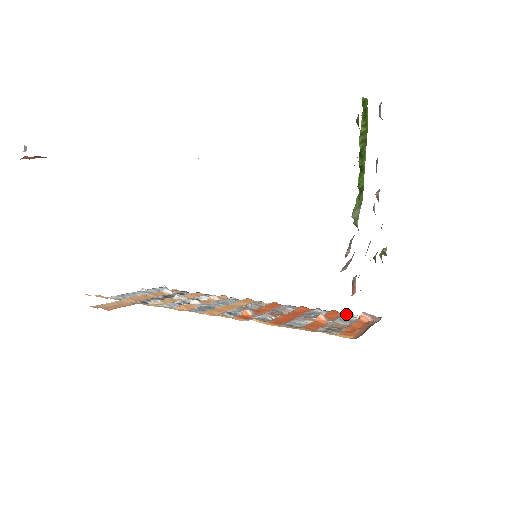
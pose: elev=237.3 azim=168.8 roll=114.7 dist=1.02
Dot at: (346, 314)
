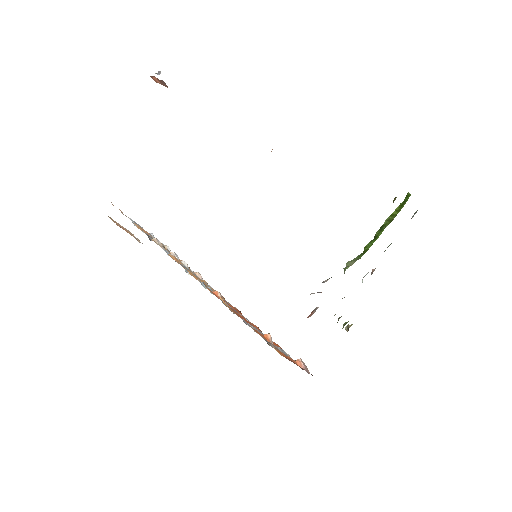
Dot at: occluded
